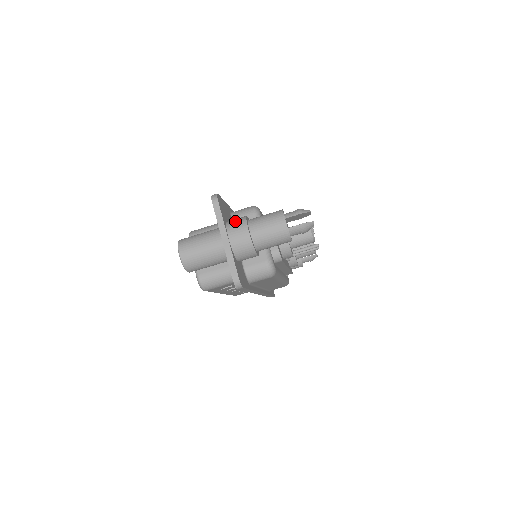
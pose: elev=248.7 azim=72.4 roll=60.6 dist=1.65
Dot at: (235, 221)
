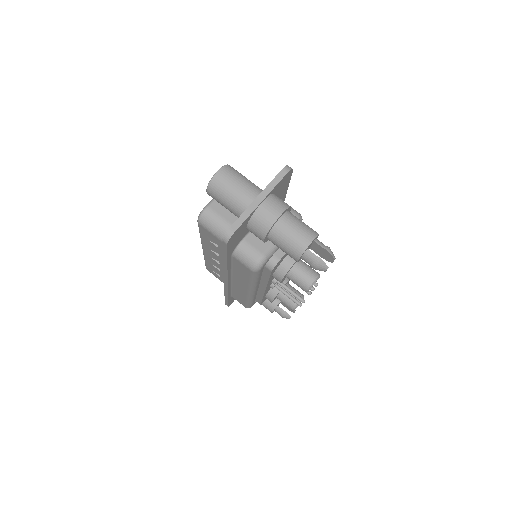
Dot at: (280, 199)
